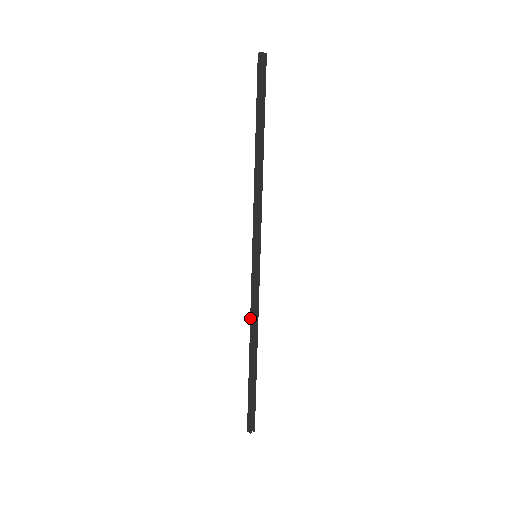
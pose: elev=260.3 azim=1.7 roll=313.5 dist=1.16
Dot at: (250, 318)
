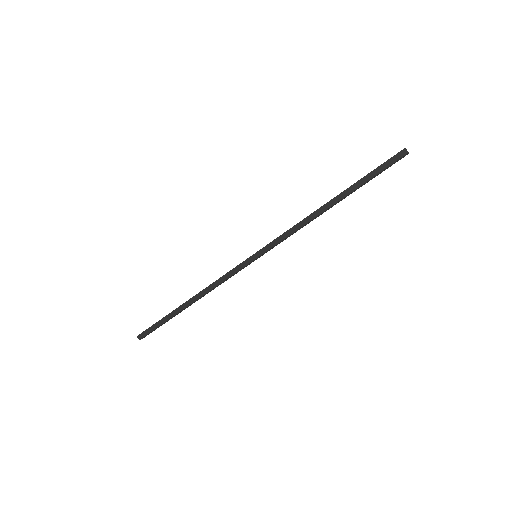
Dot at: (211, 284)
